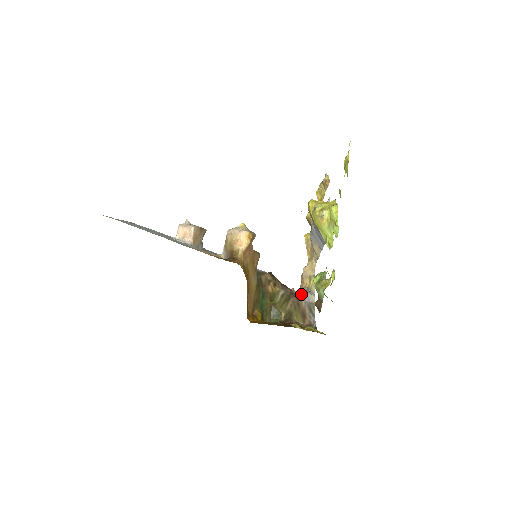
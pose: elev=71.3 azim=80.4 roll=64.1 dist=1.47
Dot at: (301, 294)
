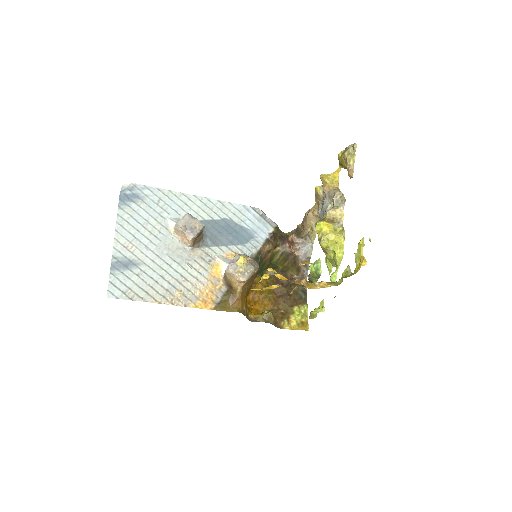
Dot at: (299, 255)
